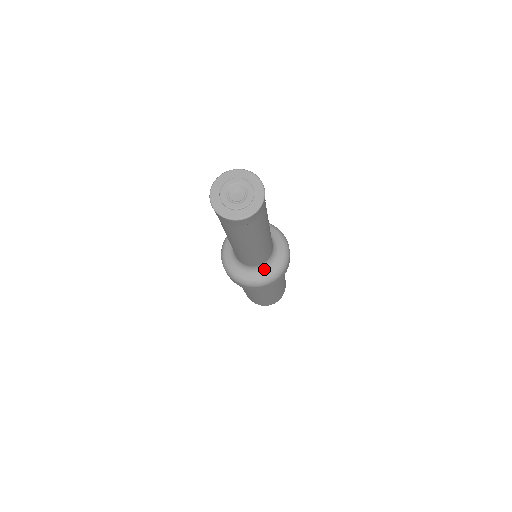
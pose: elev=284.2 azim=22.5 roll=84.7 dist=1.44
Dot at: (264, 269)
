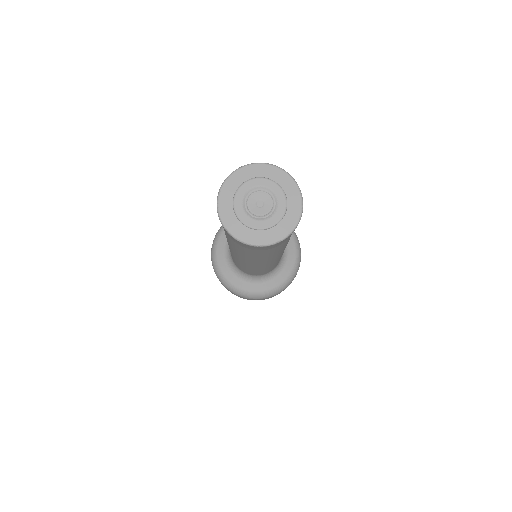
Dot at: (283, 264)
